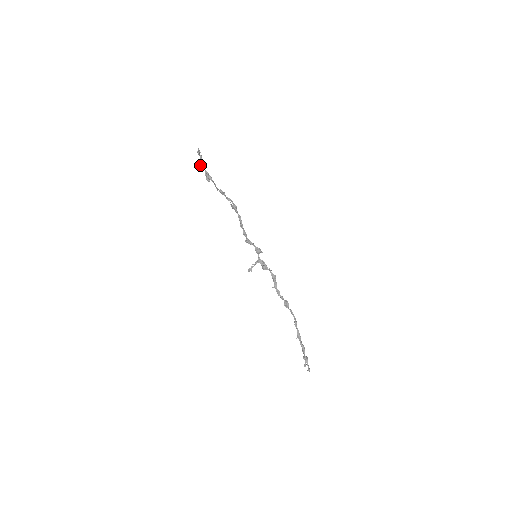
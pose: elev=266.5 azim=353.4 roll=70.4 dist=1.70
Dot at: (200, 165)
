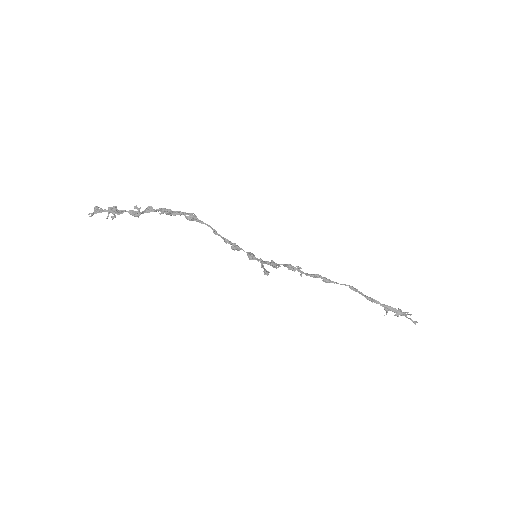
Dot at: (113, 210)
